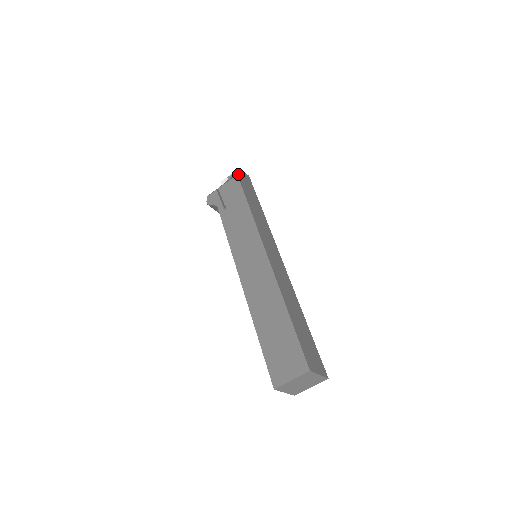
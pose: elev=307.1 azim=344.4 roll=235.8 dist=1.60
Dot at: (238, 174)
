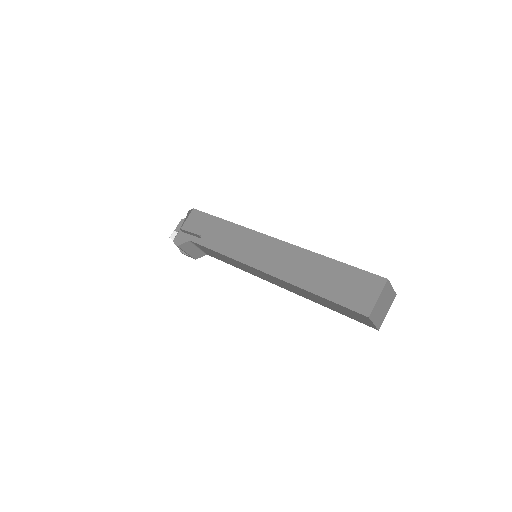
Dot at: (193, 209)
